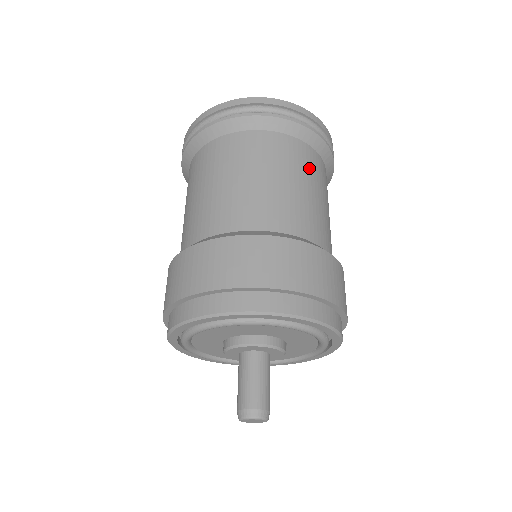
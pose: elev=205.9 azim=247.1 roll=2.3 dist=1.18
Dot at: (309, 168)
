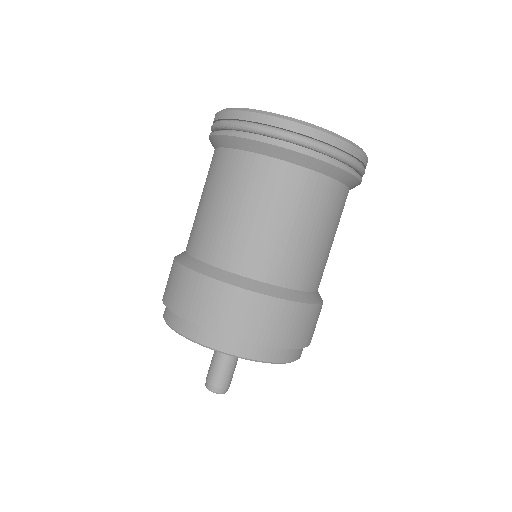
Dot at: (283, 195)
